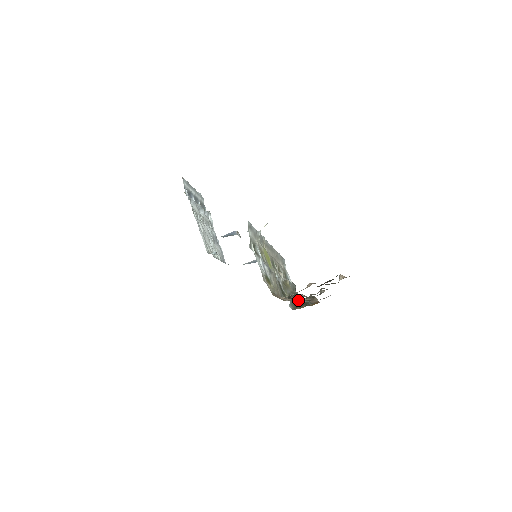
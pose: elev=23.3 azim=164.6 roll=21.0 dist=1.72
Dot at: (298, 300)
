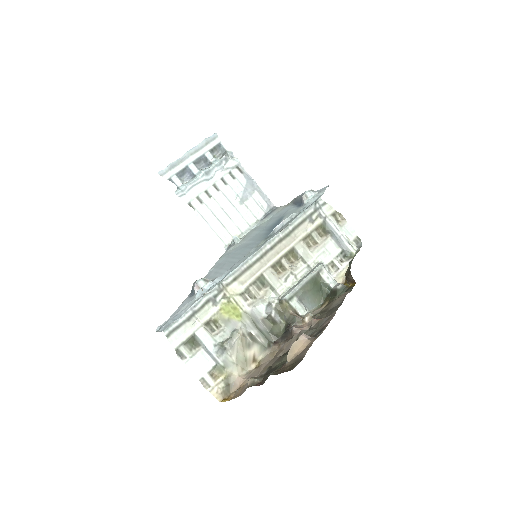
Dot at: (329, 285)
